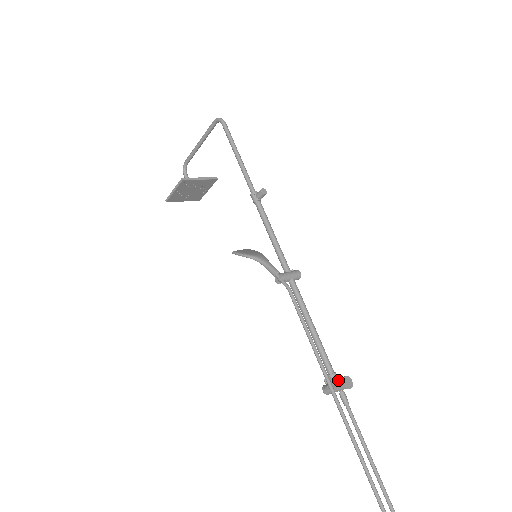
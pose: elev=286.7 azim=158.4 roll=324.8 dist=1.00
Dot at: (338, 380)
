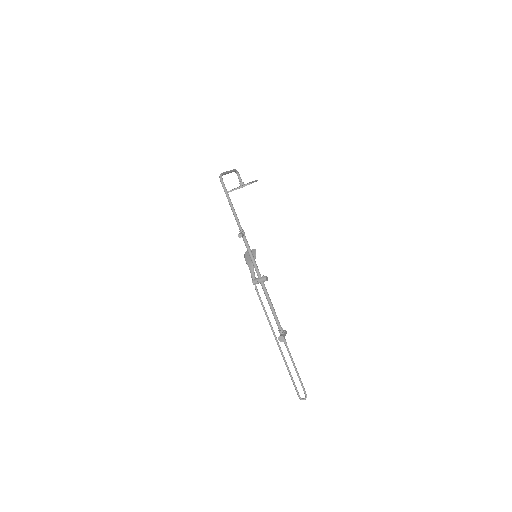
Dot at: (280, 335)
